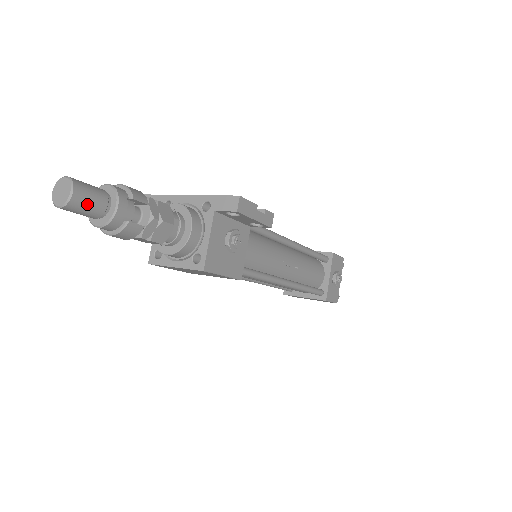
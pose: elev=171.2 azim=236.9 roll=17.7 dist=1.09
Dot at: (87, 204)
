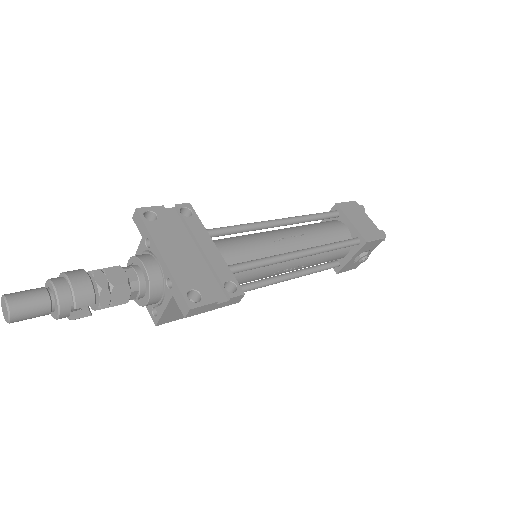
Dot at: occluded
